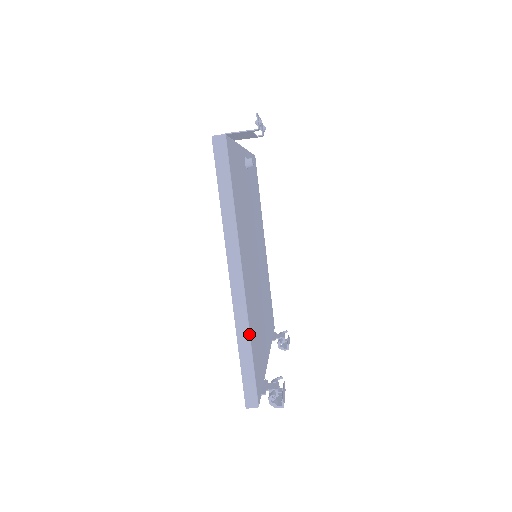
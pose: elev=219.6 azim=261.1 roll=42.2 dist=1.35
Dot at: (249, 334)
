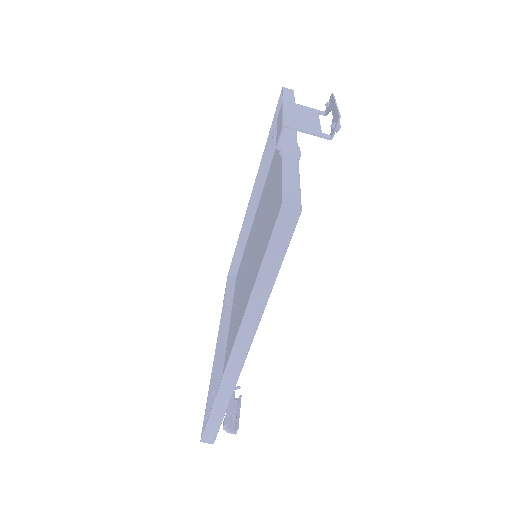
Dot at: occluded
